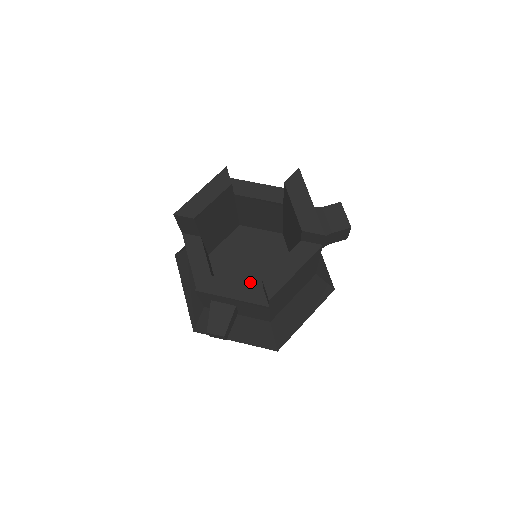
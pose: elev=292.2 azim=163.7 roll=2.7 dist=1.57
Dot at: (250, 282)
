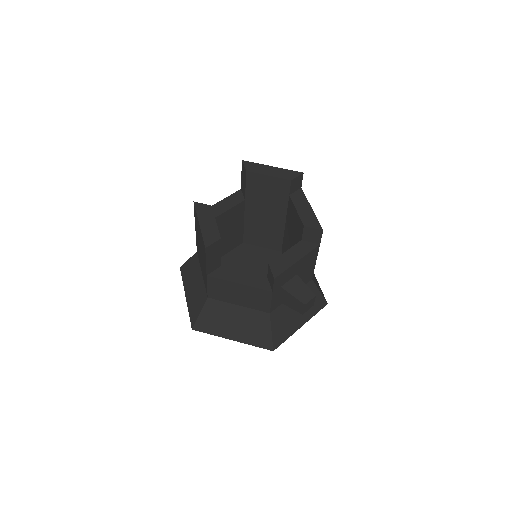
Dot at: occluded
